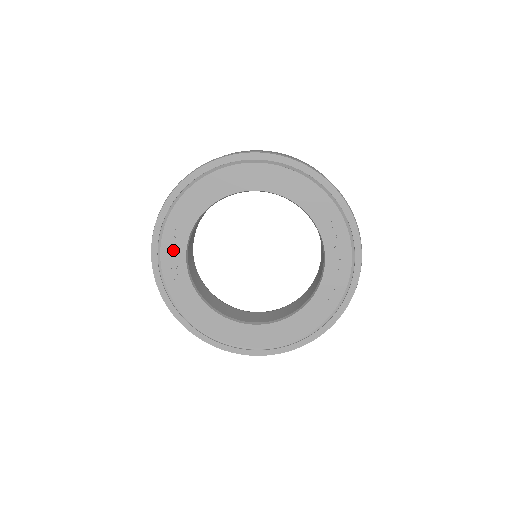
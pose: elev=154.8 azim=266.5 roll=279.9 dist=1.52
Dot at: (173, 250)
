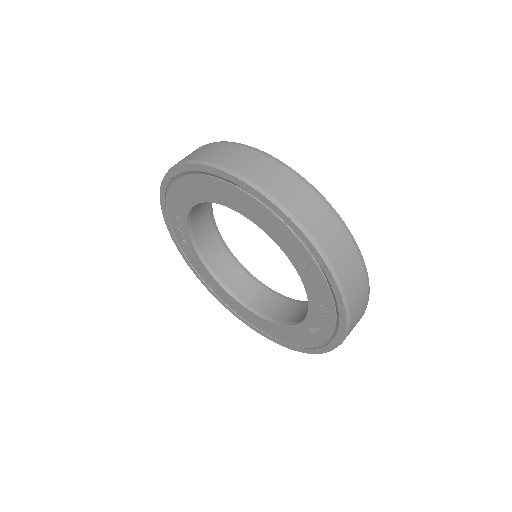
Dot at: (179, 227)
